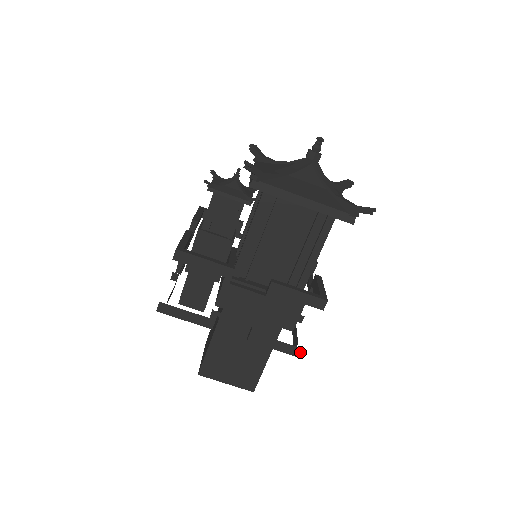
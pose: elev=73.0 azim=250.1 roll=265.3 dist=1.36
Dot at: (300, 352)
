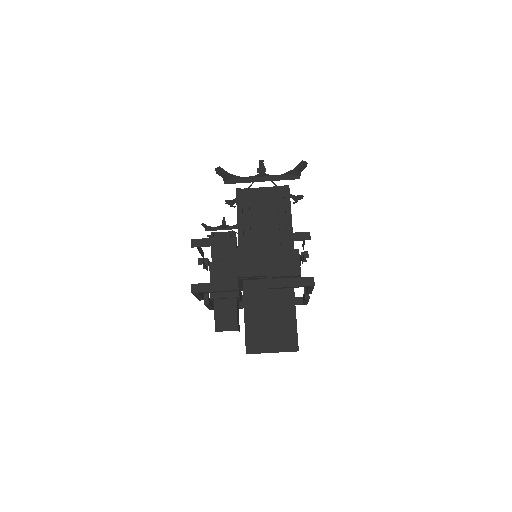
Dot at: (311, 280)
